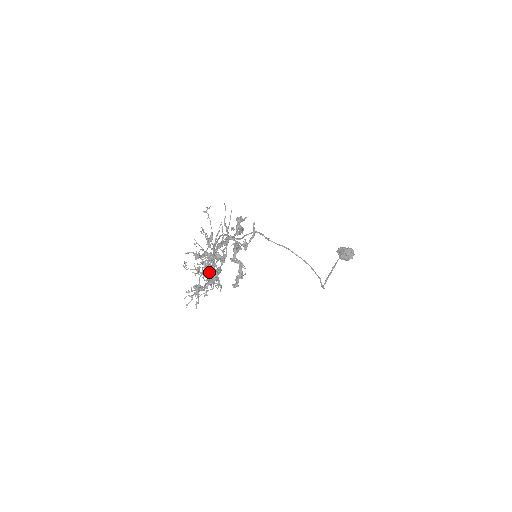
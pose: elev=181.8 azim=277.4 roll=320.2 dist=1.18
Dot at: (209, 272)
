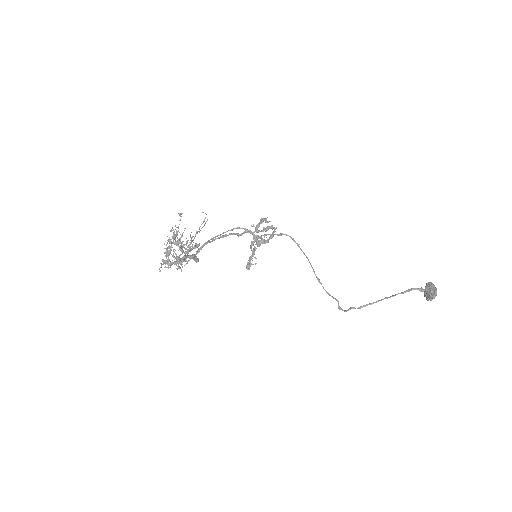
Dot at: (176, 255)
